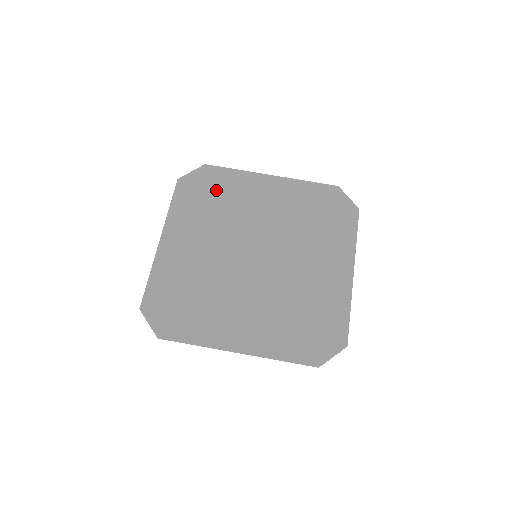
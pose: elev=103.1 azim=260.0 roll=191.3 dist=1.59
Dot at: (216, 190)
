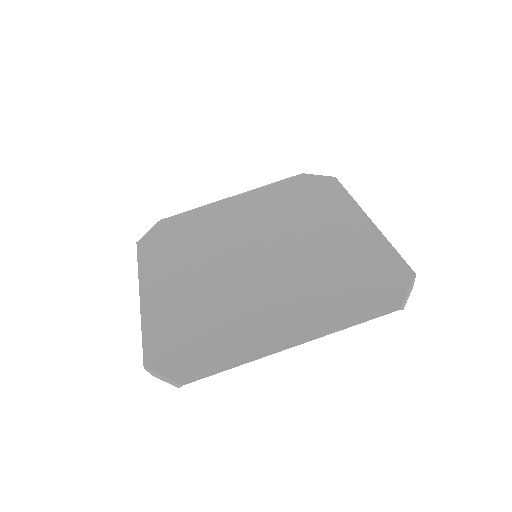
Dot at: (182, 231)
